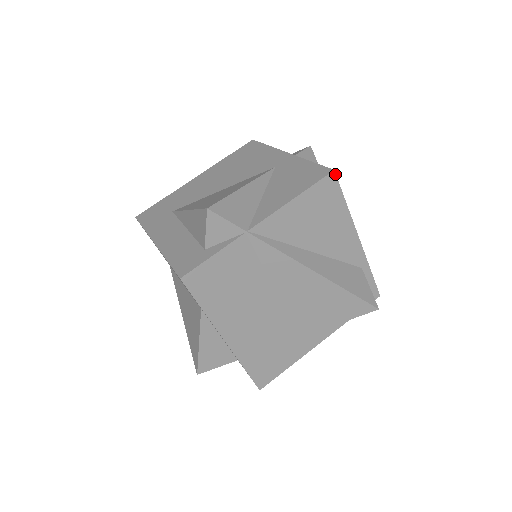
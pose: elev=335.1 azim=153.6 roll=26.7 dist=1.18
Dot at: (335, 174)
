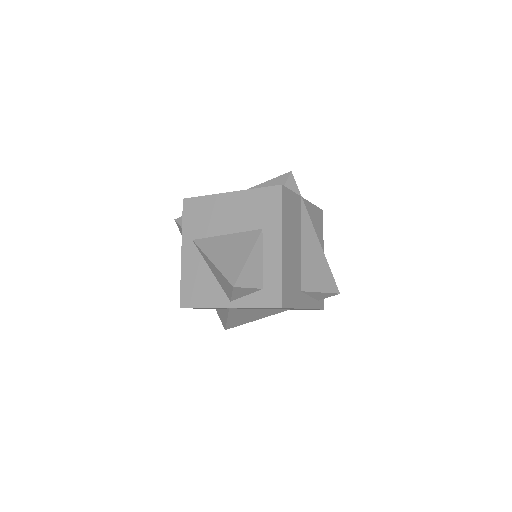
Dot at: occluded
